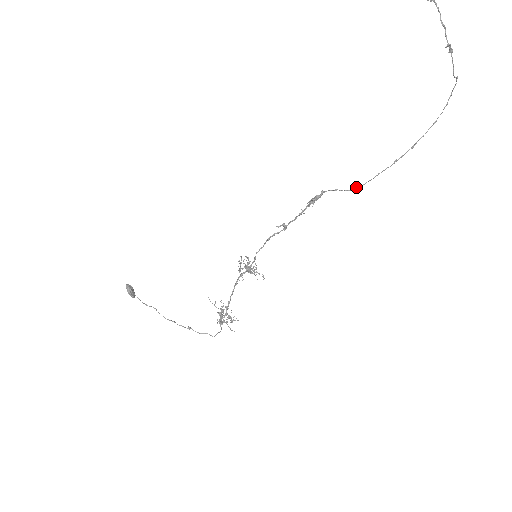
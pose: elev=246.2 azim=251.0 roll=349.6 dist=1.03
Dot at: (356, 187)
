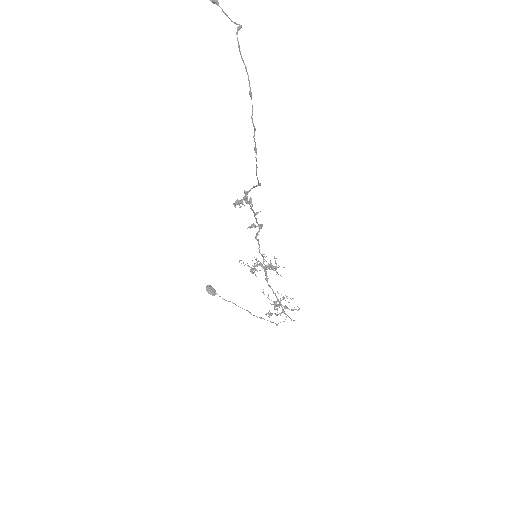
Dot at: (258, 182)
